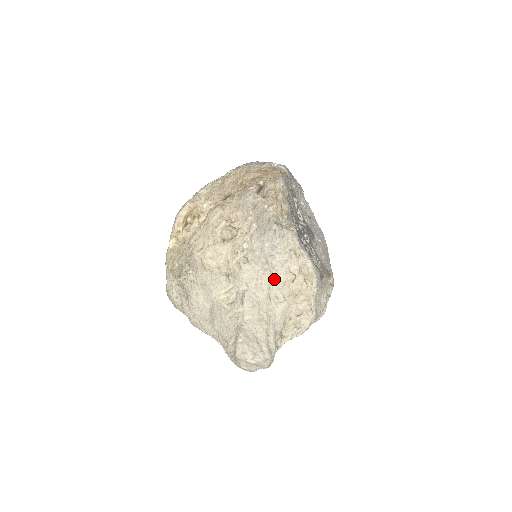
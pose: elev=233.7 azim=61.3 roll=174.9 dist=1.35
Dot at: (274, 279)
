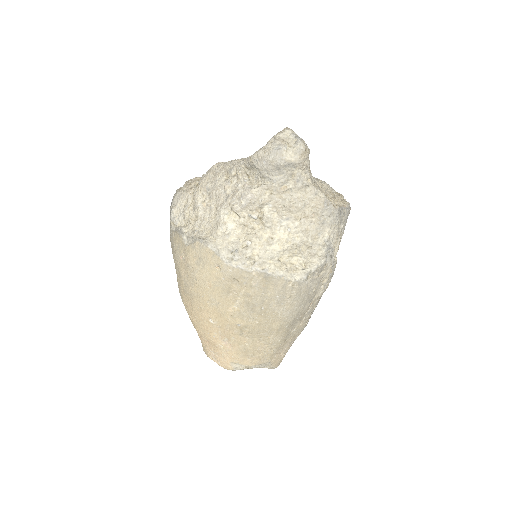
Dot at: occluded
